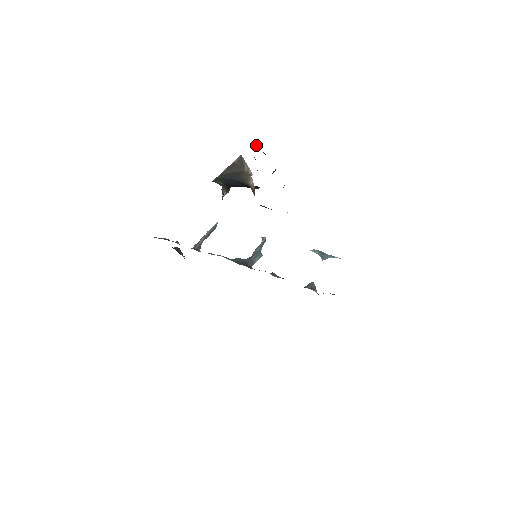
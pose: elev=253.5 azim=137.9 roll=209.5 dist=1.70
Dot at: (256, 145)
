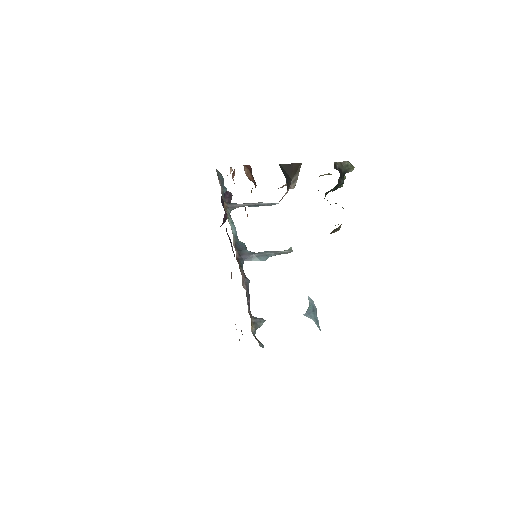
Dot at: (341, 166)
